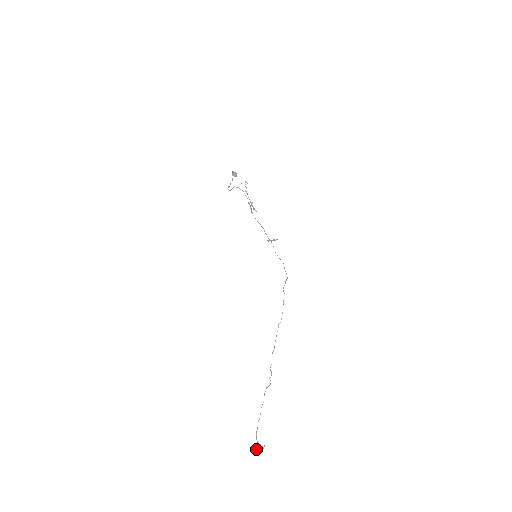
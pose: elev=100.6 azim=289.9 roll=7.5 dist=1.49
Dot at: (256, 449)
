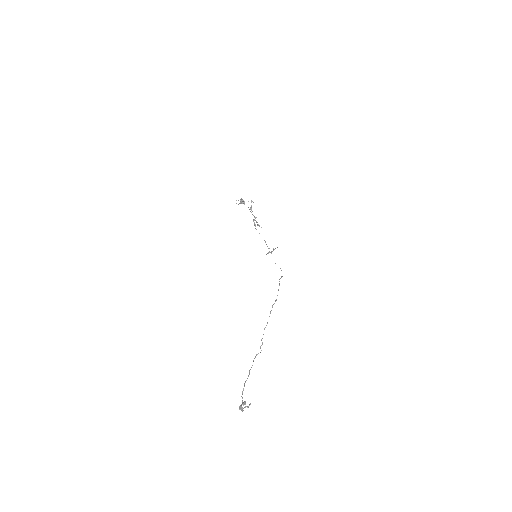
Dot at: (241, 406)
